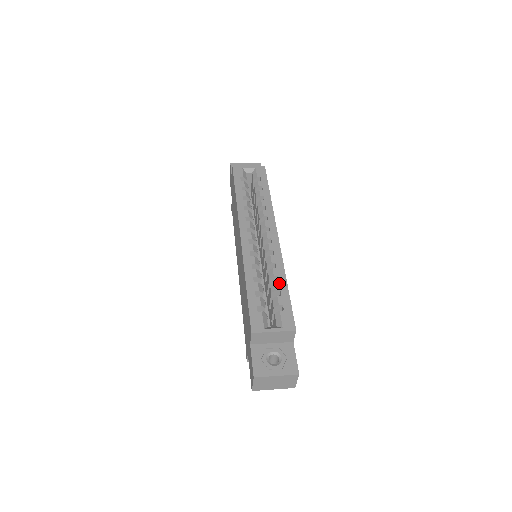
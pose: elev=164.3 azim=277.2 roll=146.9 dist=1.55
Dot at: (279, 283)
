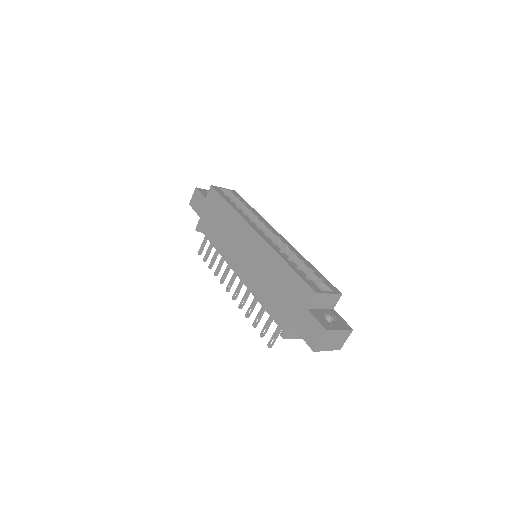
Dot at: (307, 264)
